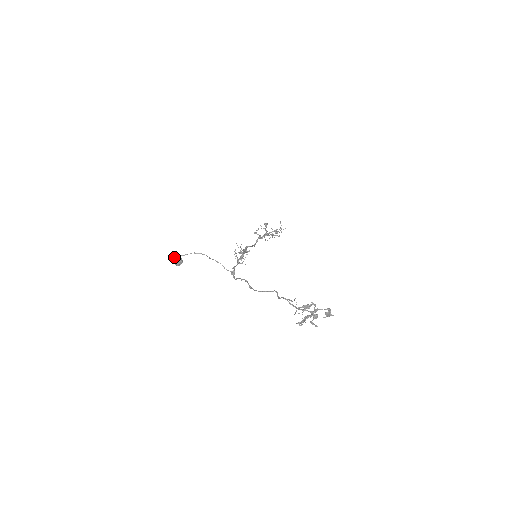
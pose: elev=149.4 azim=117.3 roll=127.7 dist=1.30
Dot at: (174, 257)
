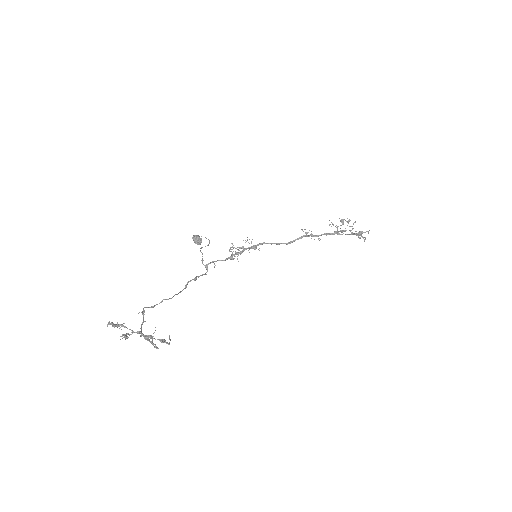
Dot at: occluded
